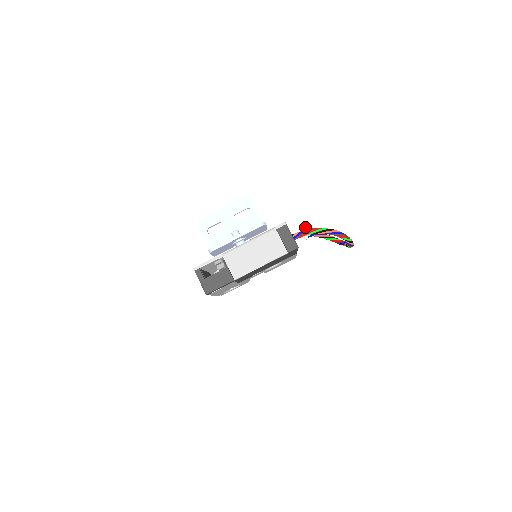
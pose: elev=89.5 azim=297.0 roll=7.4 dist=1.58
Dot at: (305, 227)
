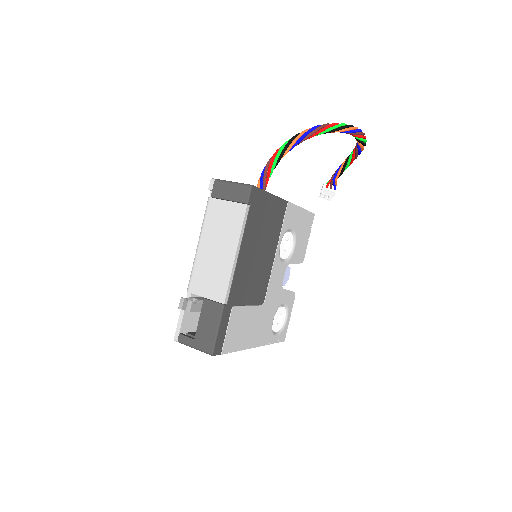
Dot at: occluded
